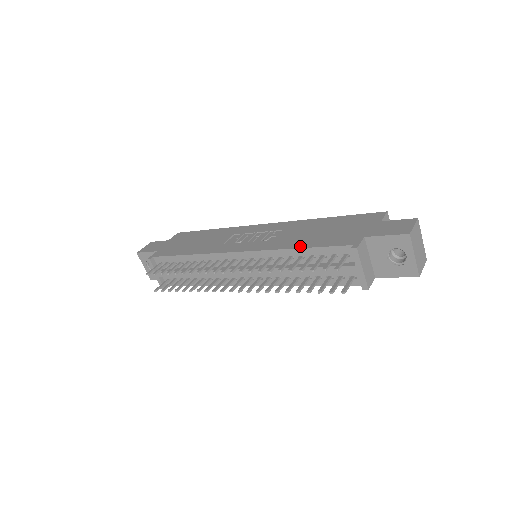
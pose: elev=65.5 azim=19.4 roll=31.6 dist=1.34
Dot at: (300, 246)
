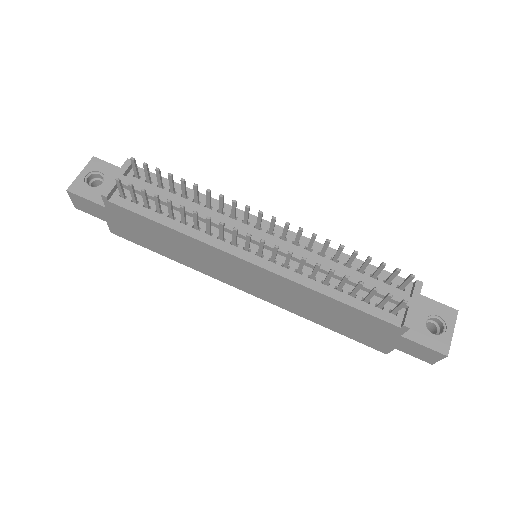
Dot at: occluded
